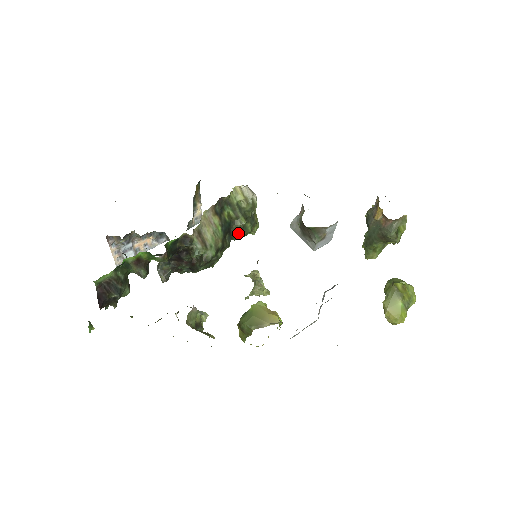
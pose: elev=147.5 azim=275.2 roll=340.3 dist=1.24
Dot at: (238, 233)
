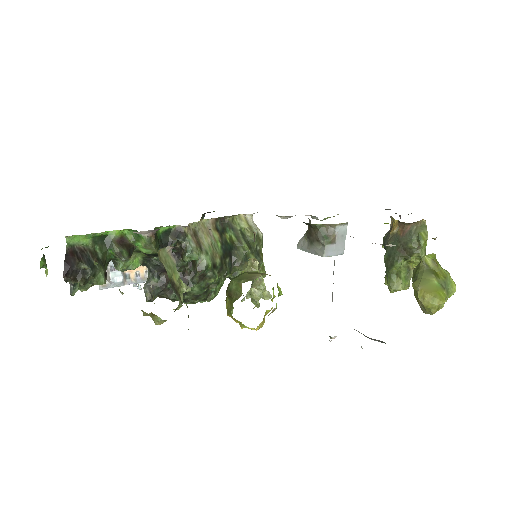
Dot at: (240, 261)
